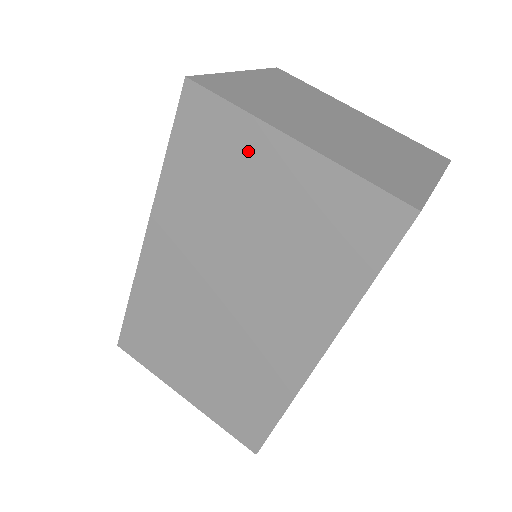
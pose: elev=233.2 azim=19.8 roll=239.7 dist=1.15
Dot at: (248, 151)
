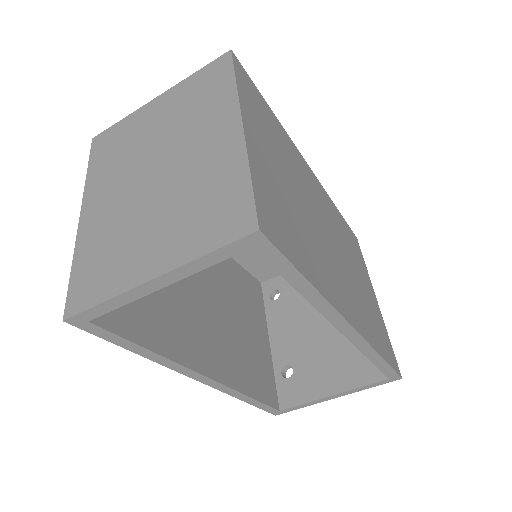
Dot at: occluded
